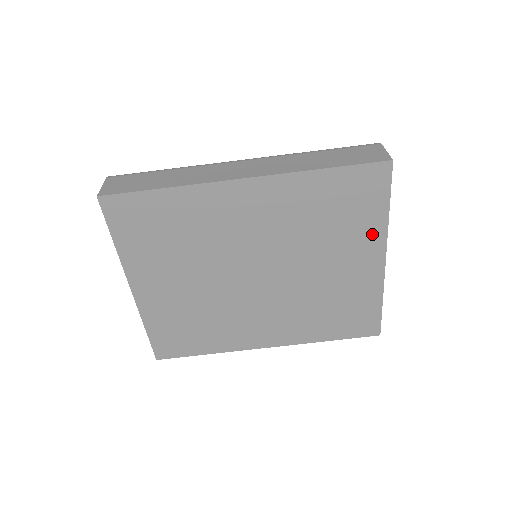
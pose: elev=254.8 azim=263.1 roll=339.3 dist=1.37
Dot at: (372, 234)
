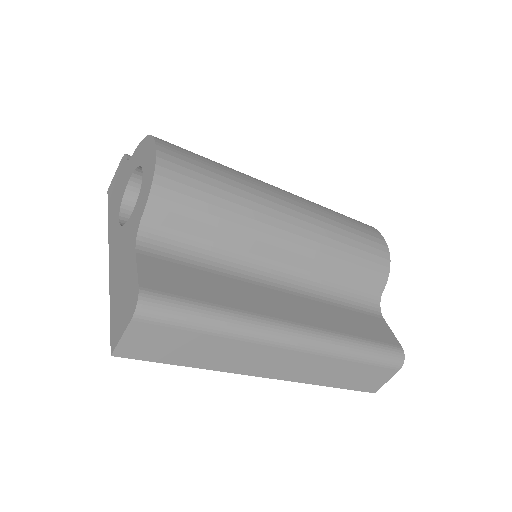
Dot at: occluded
